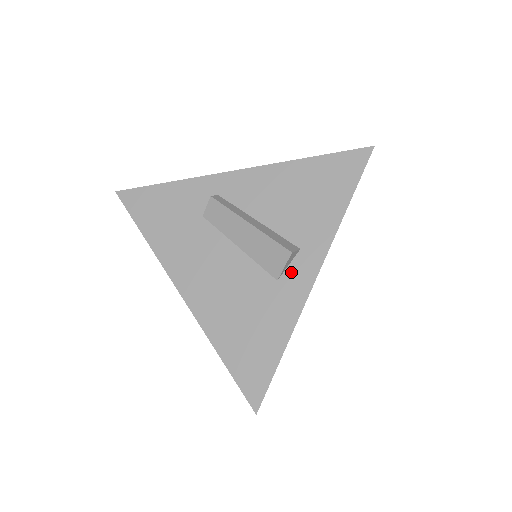
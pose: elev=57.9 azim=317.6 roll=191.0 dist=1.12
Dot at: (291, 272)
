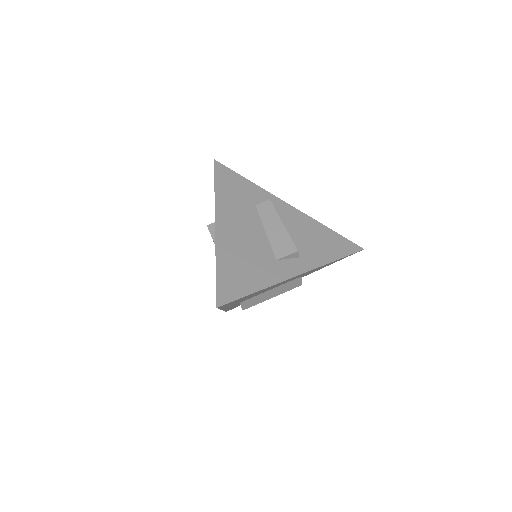
Dot at: (287, 262)
